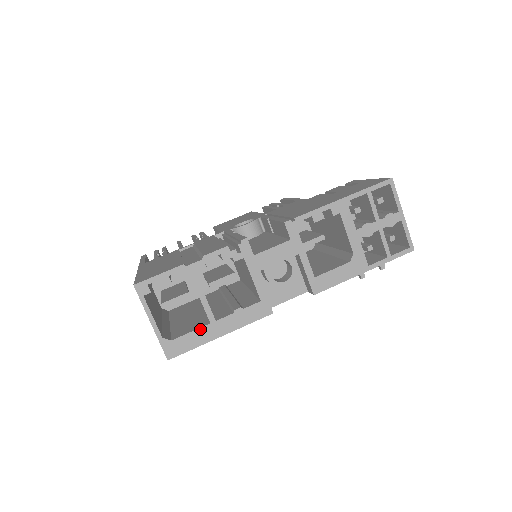
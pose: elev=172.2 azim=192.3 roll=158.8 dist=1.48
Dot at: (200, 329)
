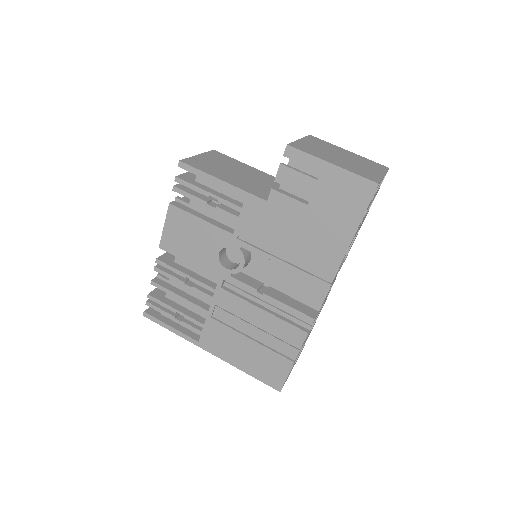
Dot at: occluded
